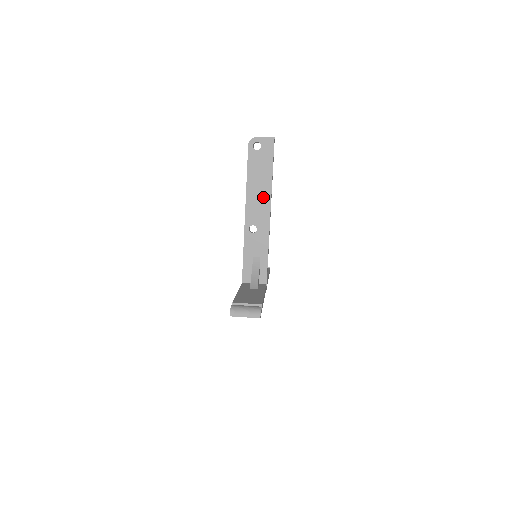
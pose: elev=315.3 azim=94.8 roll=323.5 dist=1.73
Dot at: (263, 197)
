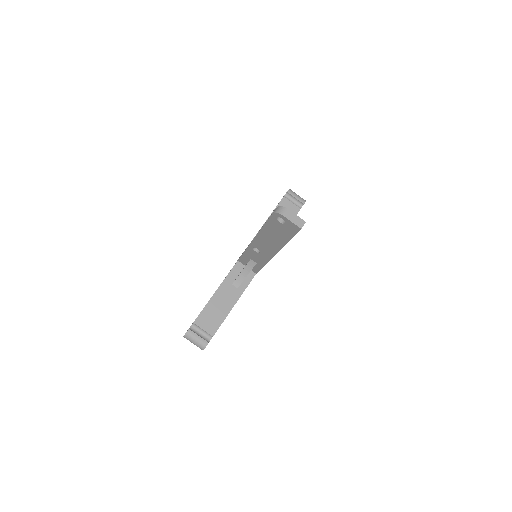
Dot at: (272, 245)
